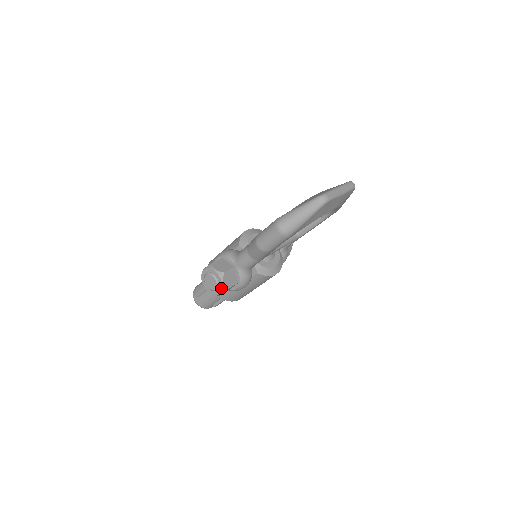
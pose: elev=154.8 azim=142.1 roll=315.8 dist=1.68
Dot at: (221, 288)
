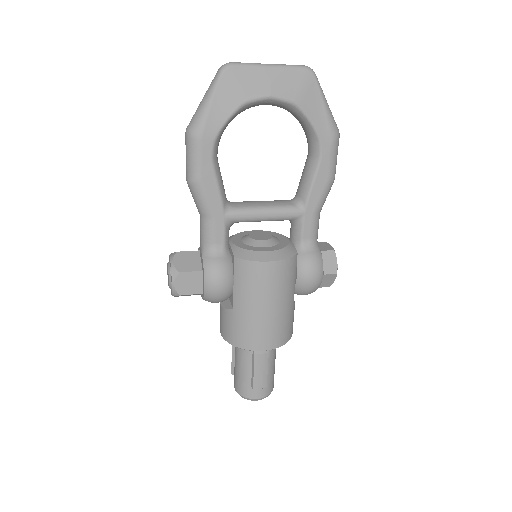
Dot at: (171, 273)
